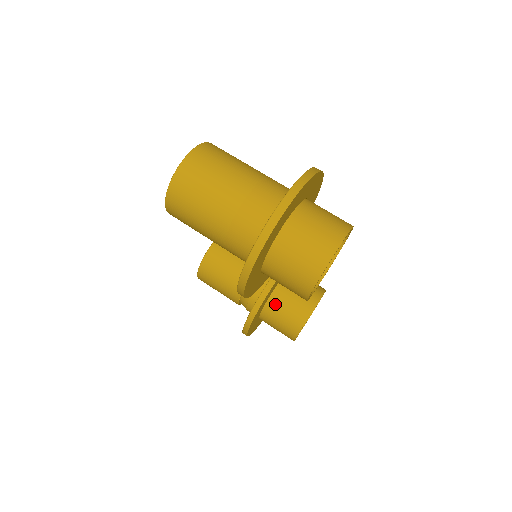
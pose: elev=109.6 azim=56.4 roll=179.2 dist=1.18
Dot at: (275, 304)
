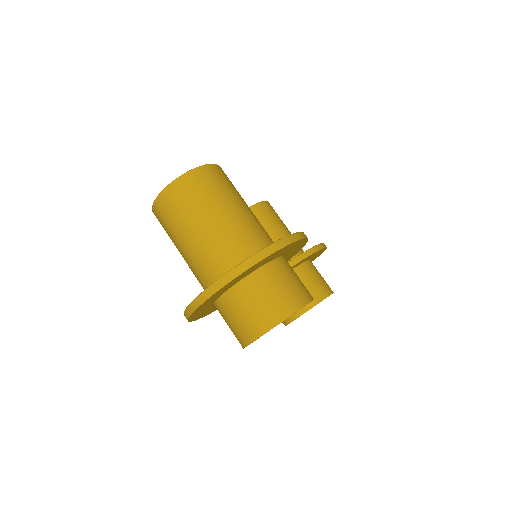
Dot at: occluded
